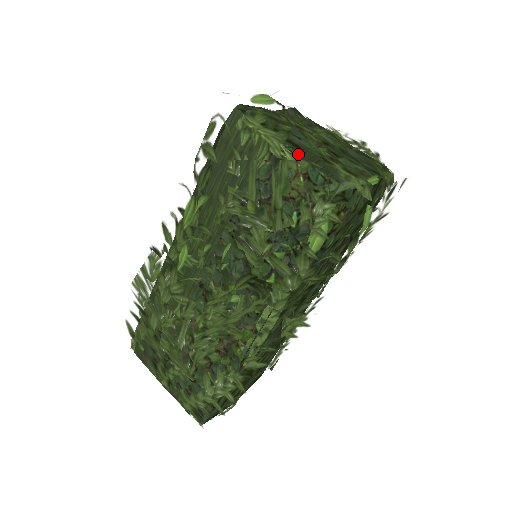
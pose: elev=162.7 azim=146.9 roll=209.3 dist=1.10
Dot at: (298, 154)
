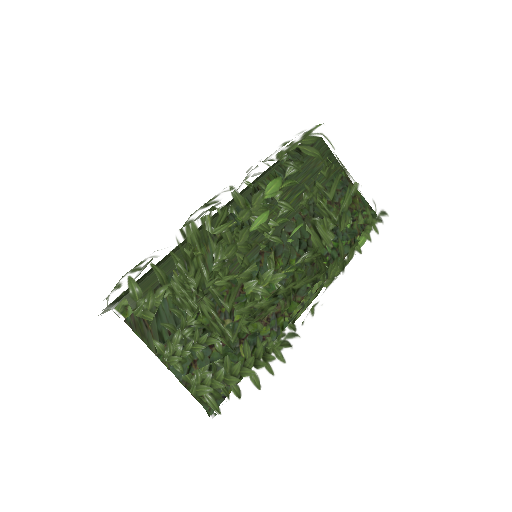
Dot at: occluded
